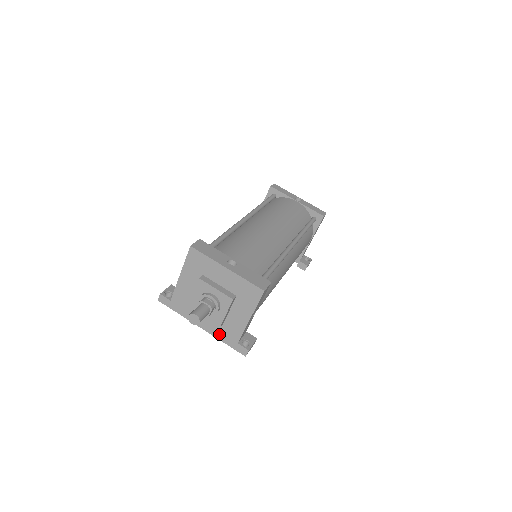
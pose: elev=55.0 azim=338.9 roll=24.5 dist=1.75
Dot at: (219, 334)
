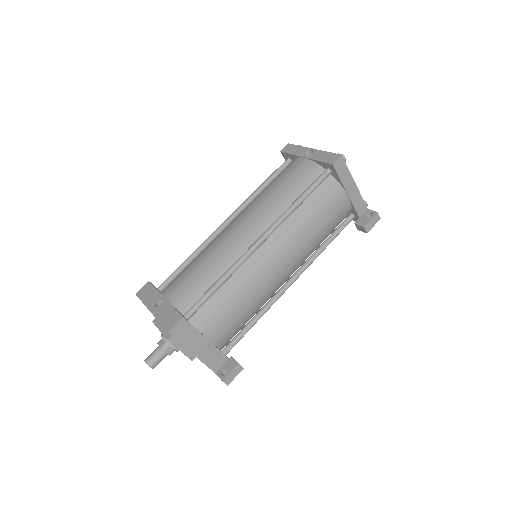
Dot at: occluded
